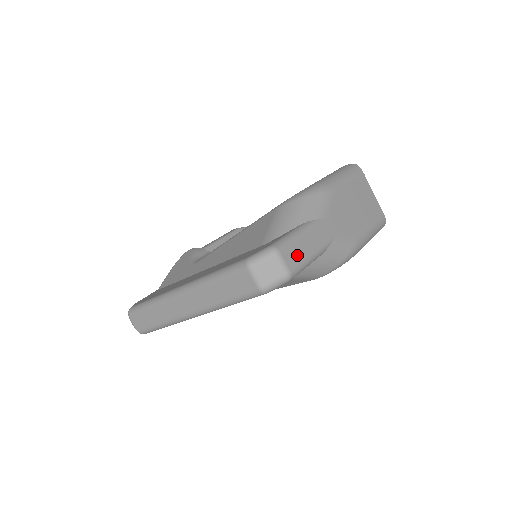
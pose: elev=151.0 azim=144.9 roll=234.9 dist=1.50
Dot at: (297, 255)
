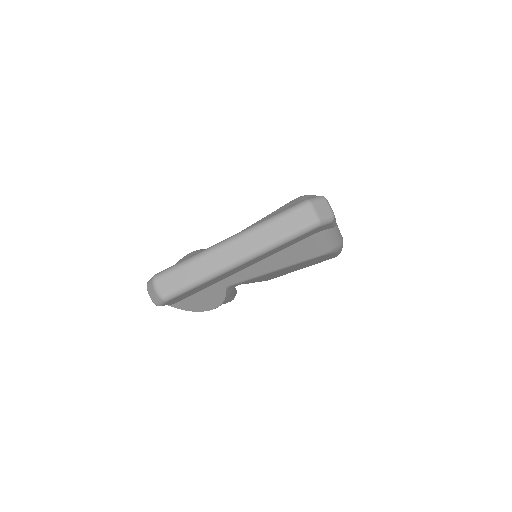
Dot at: occluded
